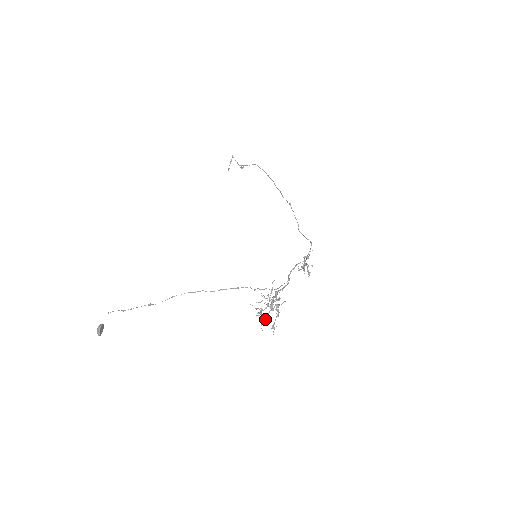
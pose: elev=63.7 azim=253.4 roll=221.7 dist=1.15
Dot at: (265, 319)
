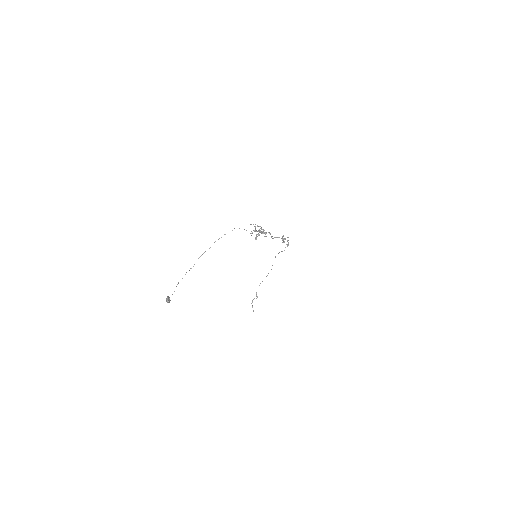
Dot at: (257, 234)
